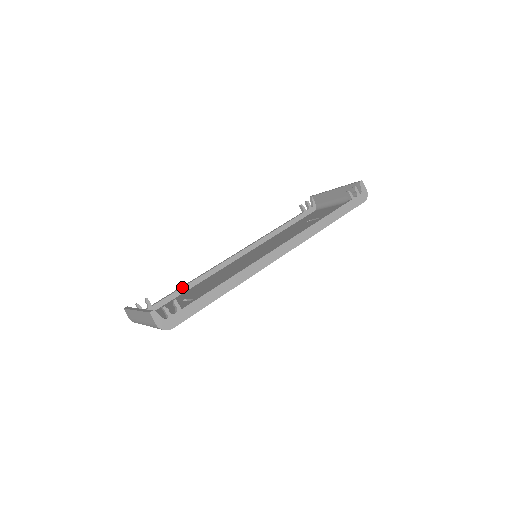
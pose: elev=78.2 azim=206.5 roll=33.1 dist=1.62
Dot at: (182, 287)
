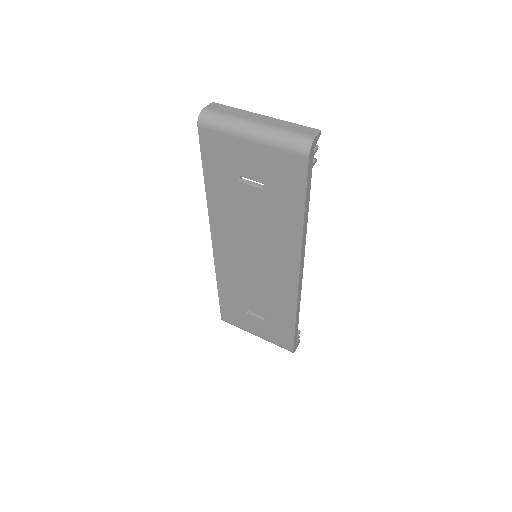
Dot at: occluded
